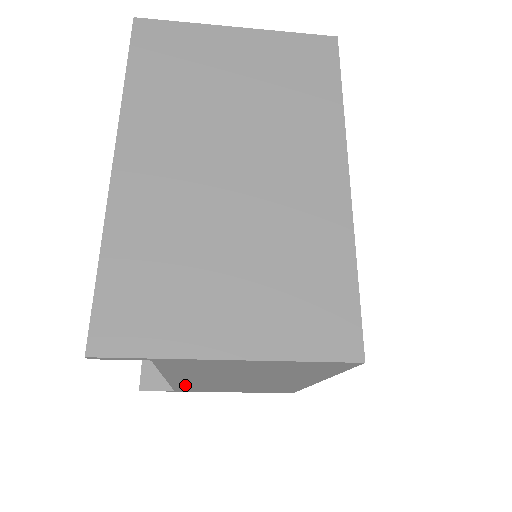
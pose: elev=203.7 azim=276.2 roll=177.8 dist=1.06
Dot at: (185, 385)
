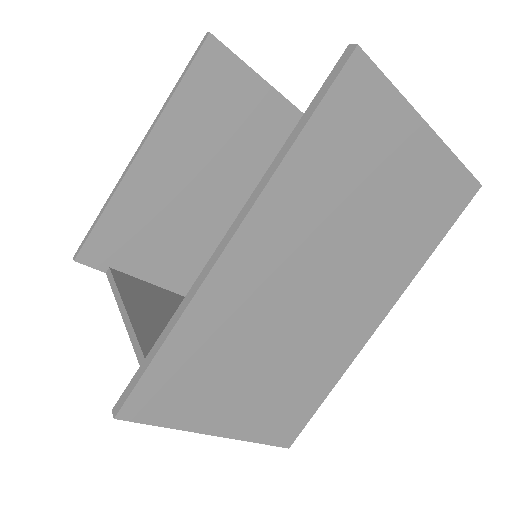
Dot at: occluded
